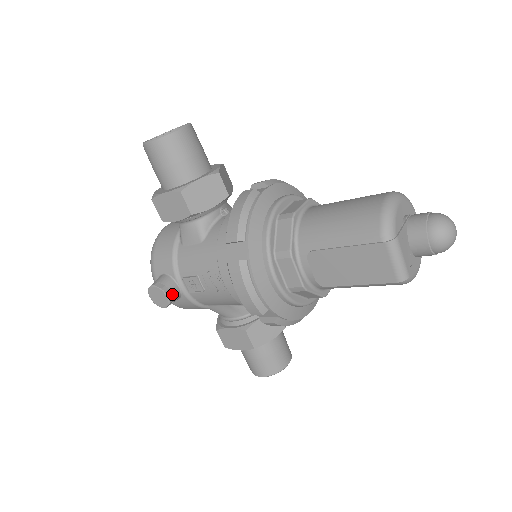
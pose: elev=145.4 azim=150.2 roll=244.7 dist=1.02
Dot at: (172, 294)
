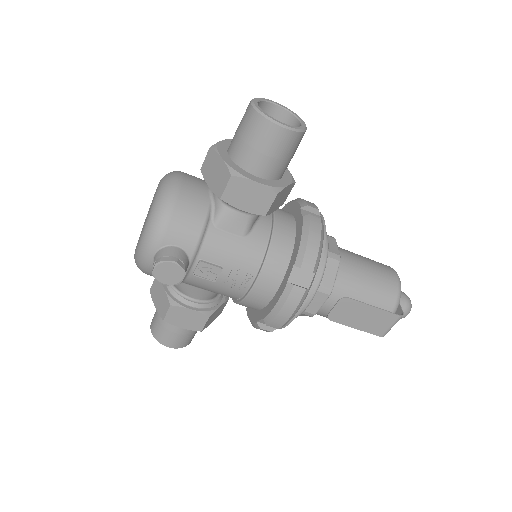
Dot at: (184, 275)
